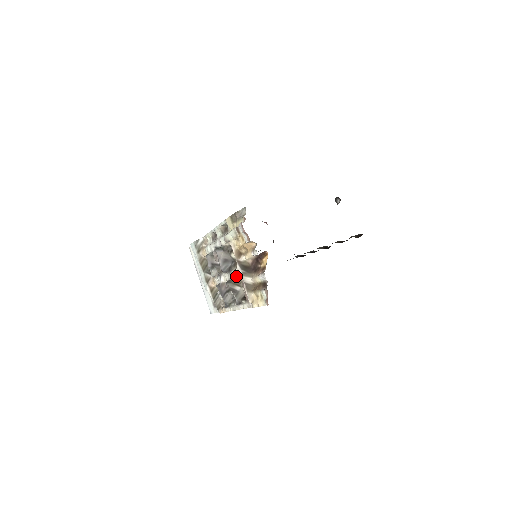
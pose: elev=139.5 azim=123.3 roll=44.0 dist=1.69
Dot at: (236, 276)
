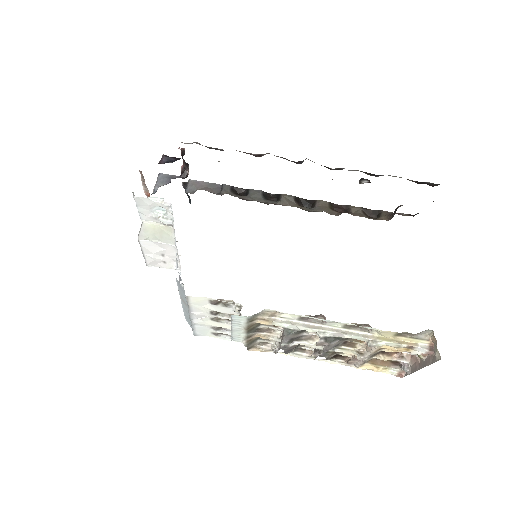
Dot at: occluded
